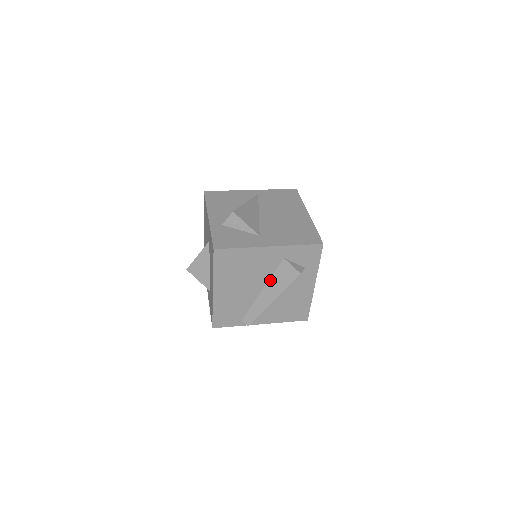
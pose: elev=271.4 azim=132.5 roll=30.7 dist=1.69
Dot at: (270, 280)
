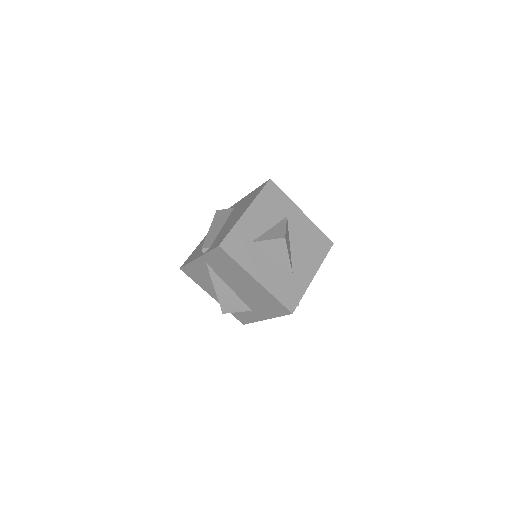
Dot at: occluded
